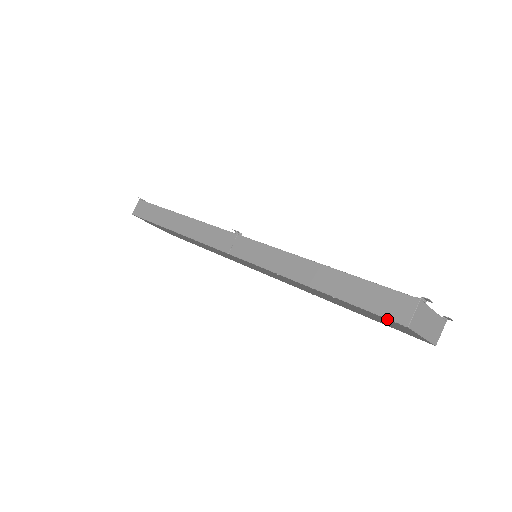
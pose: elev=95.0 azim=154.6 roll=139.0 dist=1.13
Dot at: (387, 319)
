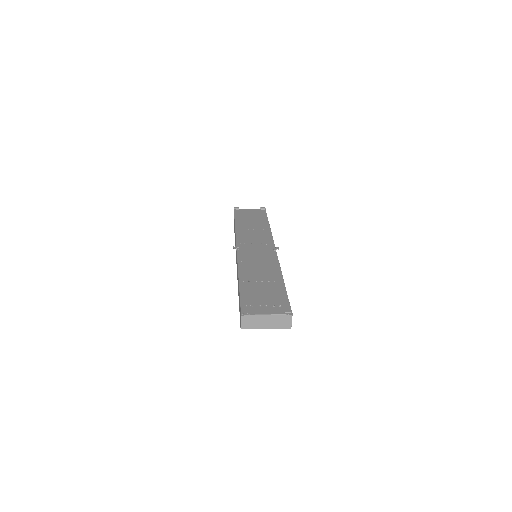
Dot at: occluded
